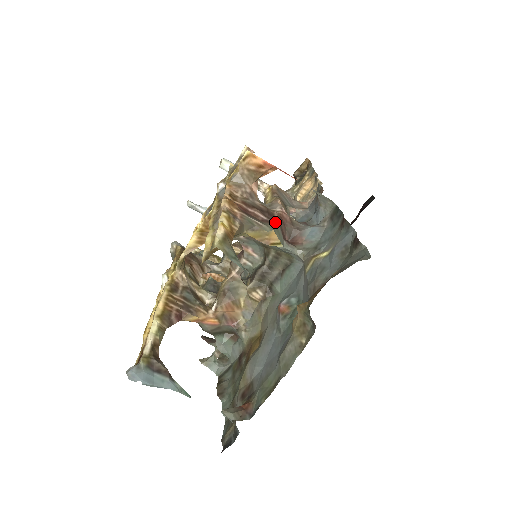
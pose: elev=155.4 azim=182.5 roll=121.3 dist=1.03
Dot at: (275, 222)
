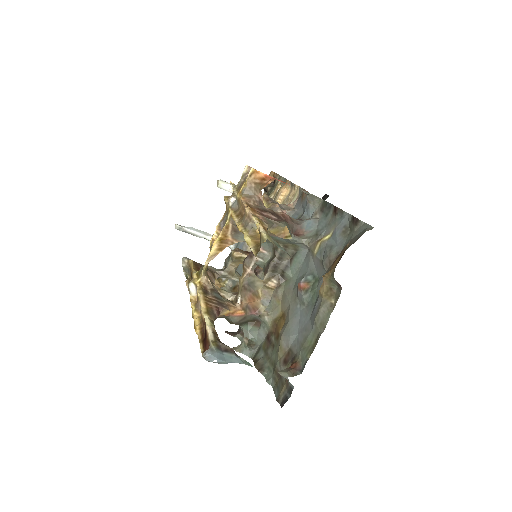
Dot at: (283, 220)
